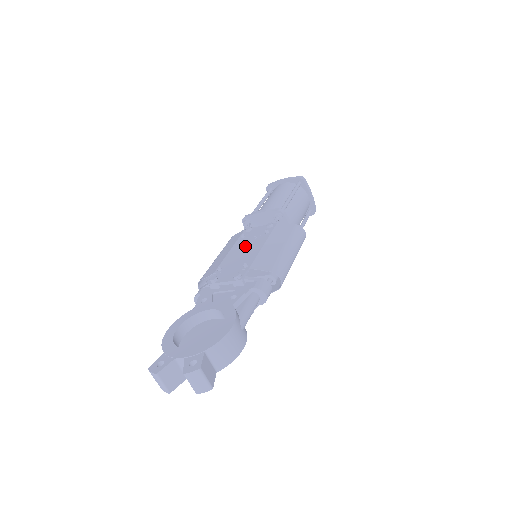
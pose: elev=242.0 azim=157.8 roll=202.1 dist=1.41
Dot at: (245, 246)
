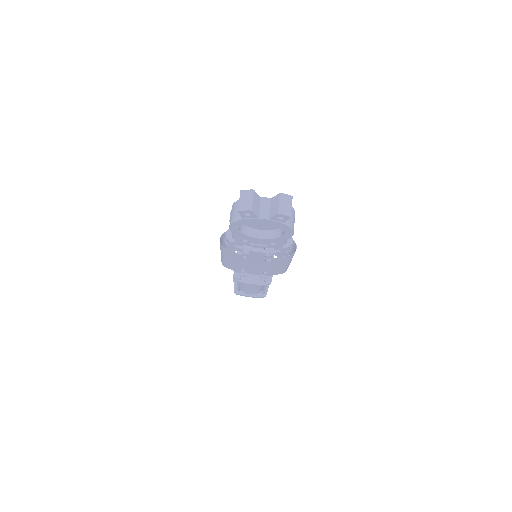
Dot at: occluded
